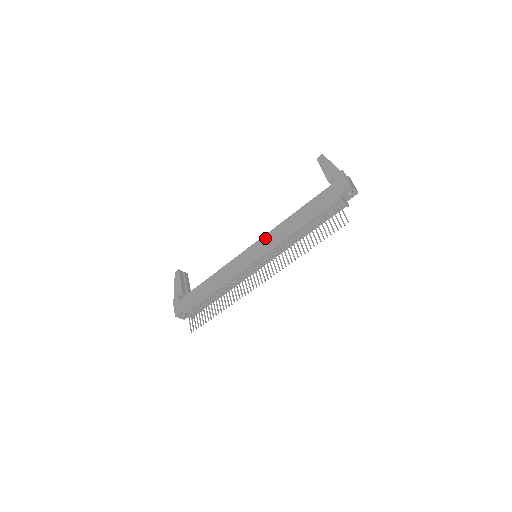
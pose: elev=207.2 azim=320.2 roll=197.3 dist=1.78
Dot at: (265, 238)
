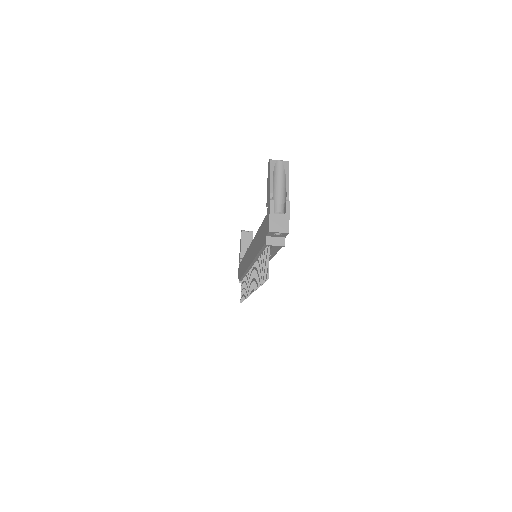
Dot at: (252, 245)
